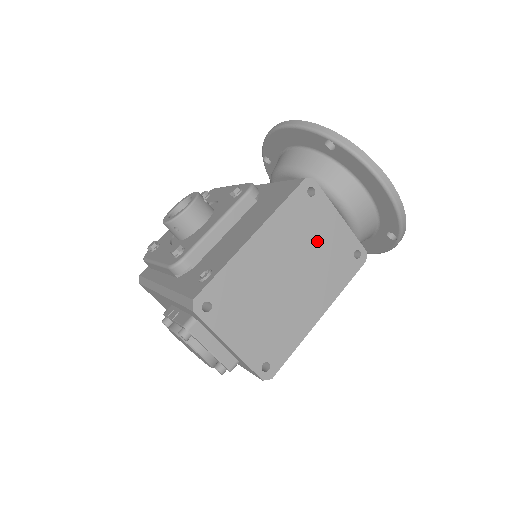
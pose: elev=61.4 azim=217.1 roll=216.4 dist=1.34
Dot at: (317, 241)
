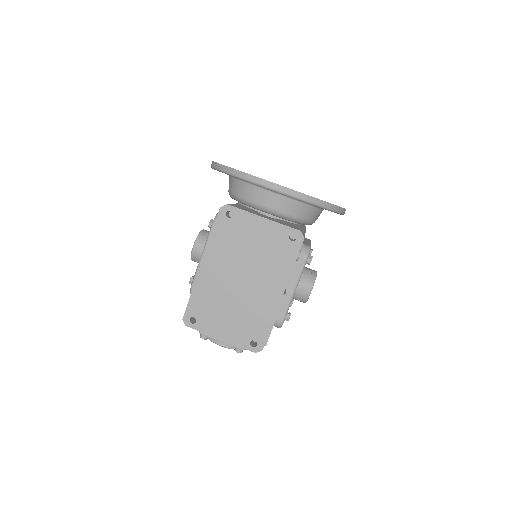
Dot at: (252, 245)
